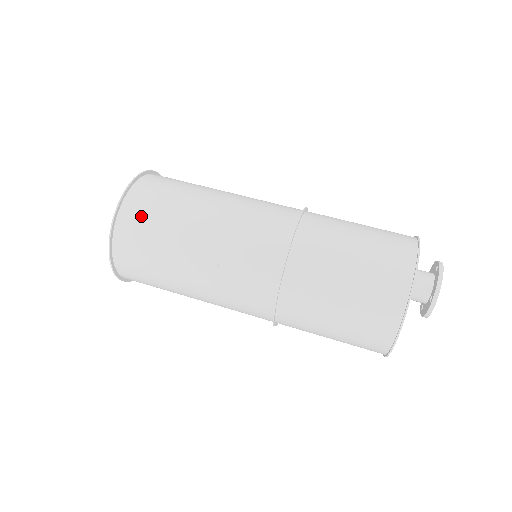
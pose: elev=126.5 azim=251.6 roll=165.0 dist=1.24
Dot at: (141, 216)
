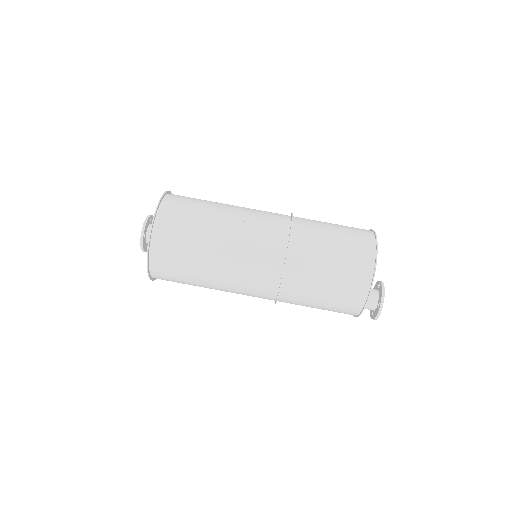
Dot at: (168, 279)
